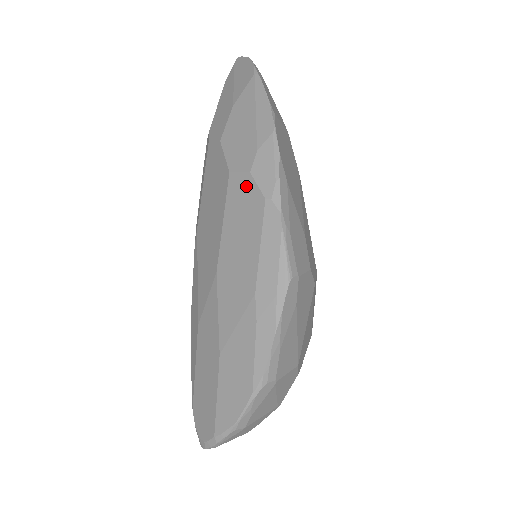
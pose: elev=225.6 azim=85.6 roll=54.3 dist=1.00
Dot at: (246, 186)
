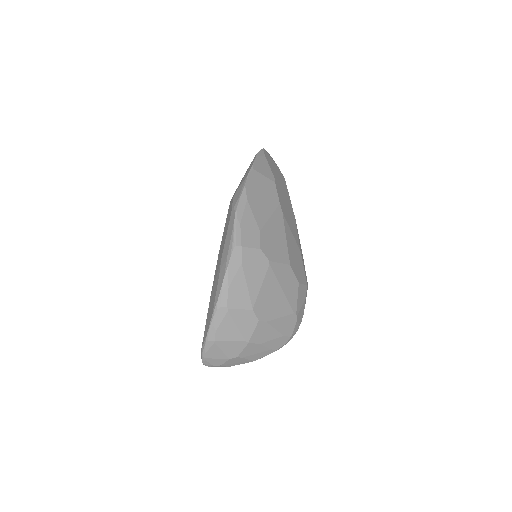
Dot at: (231, 205)
